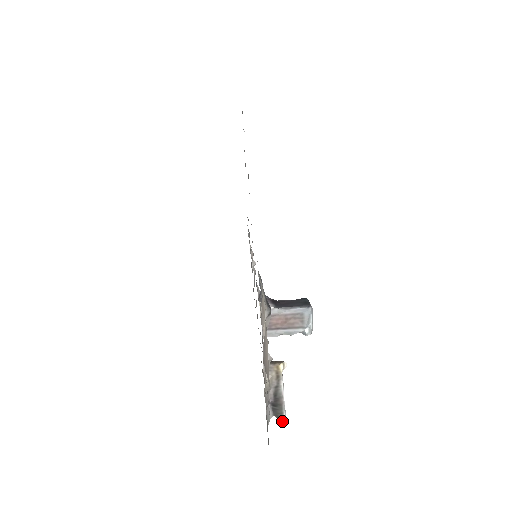
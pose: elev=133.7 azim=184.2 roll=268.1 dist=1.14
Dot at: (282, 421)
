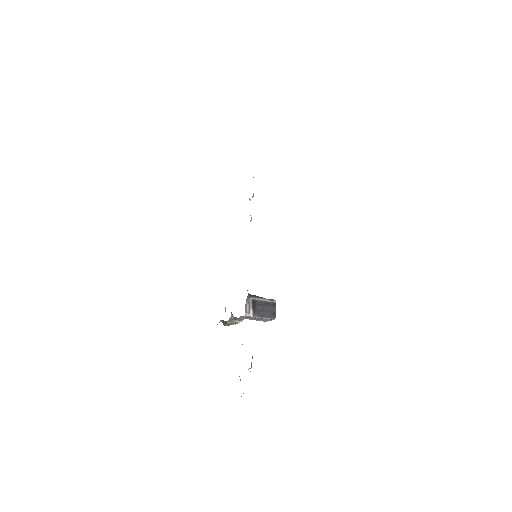
Dot at: occluded
